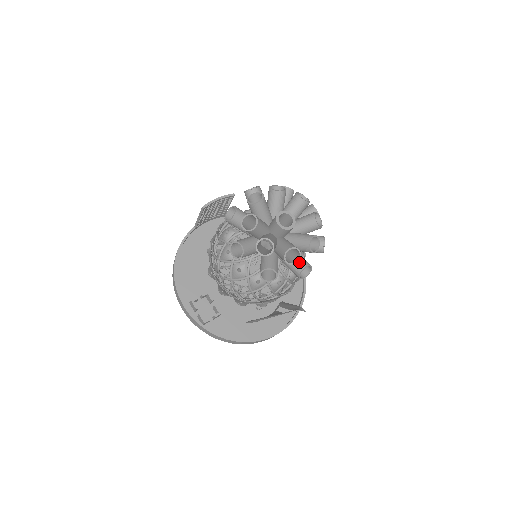
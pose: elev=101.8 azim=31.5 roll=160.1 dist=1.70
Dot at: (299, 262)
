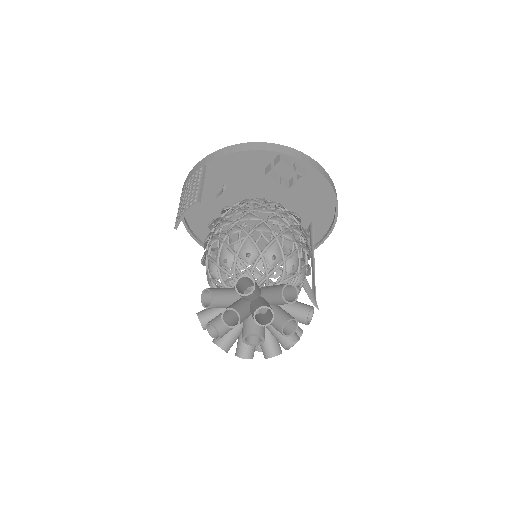
Dot at: occluded
